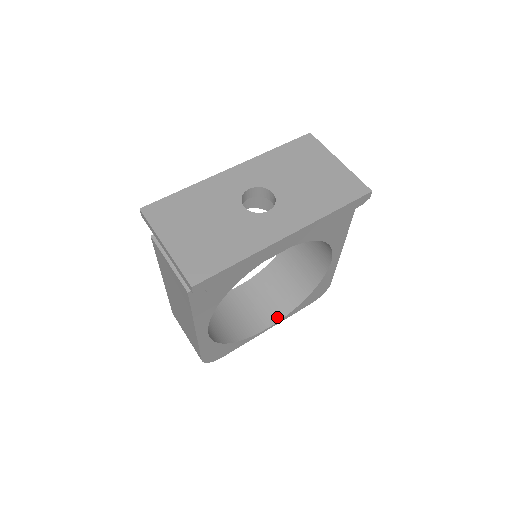
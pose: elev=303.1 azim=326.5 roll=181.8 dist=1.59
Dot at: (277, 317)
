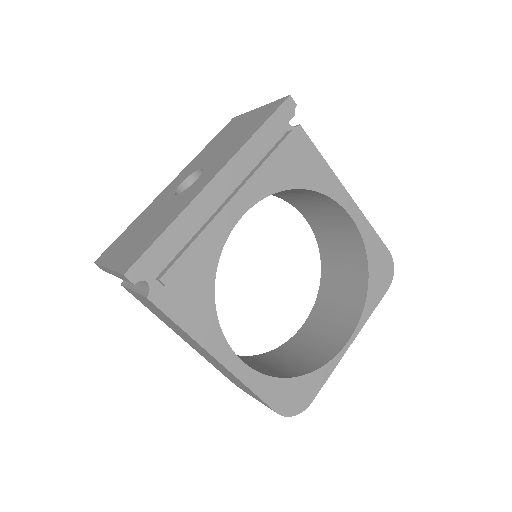
Dot at: (352, 325)
